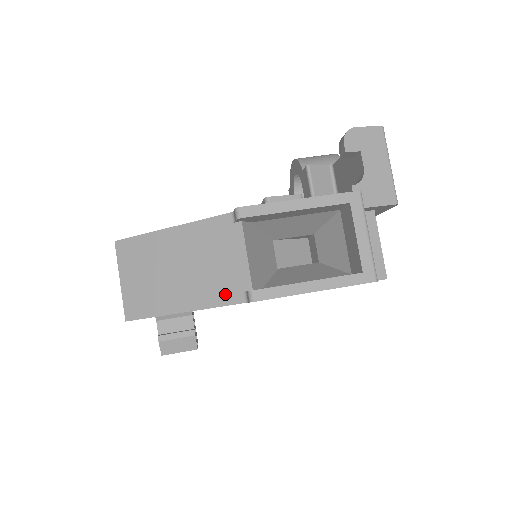
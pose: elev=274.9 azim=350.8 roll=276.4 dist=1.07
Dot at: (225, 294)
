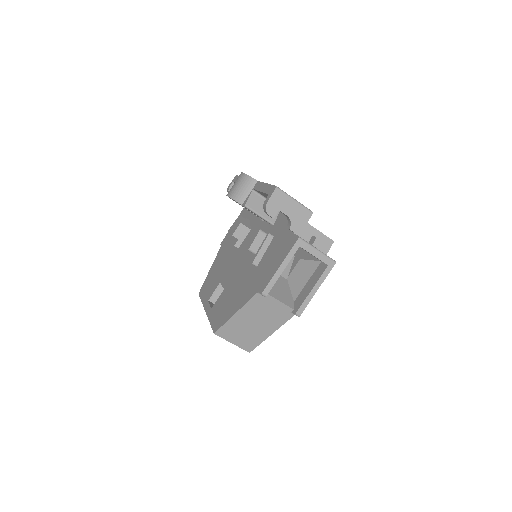
Dot at: (283, 318)
